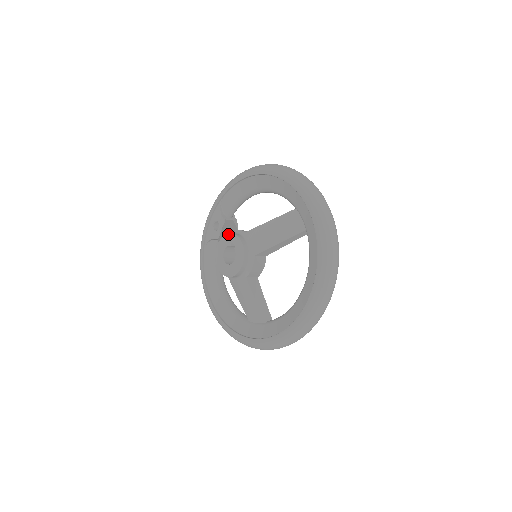
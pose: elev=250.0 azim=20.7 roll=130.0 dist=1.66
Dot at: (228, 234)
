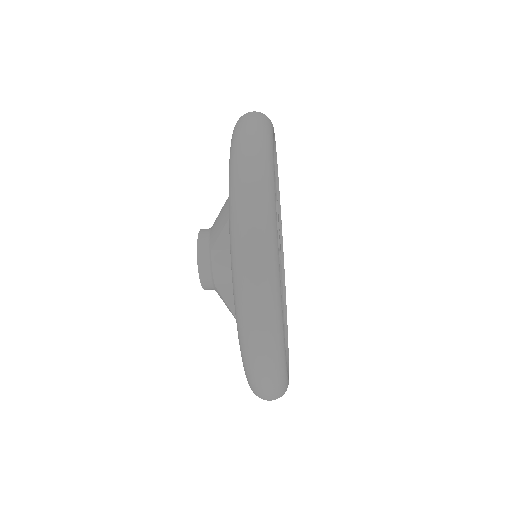
Dot at: occluded
